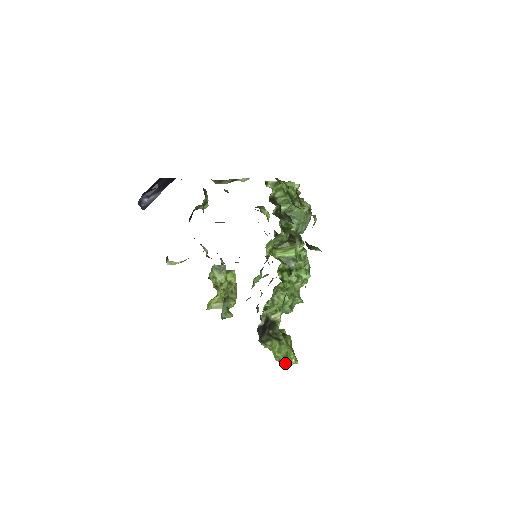
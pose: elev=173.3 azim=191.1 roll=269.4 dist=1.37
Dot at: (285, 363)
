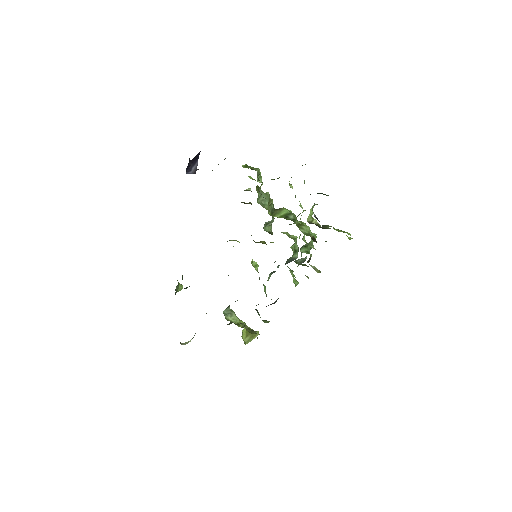
Dot at: (347, 233)
